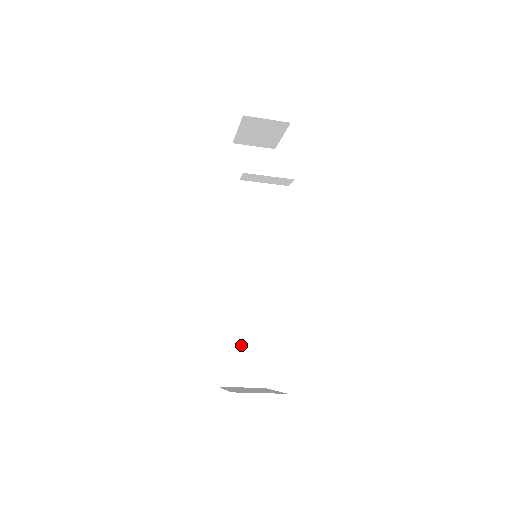
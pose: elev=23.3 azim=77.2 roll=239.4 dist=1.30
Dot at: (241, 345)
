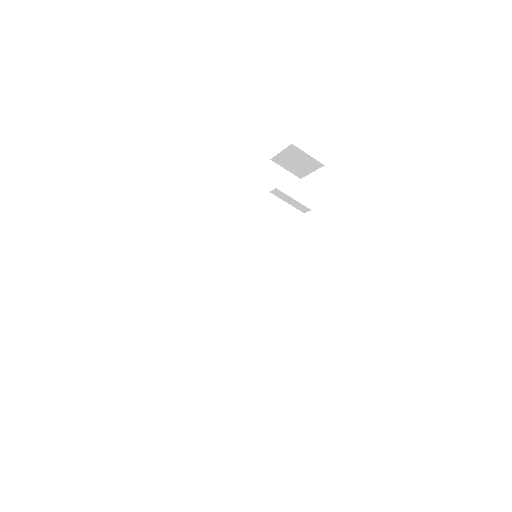
Dot at: (213, 321)
